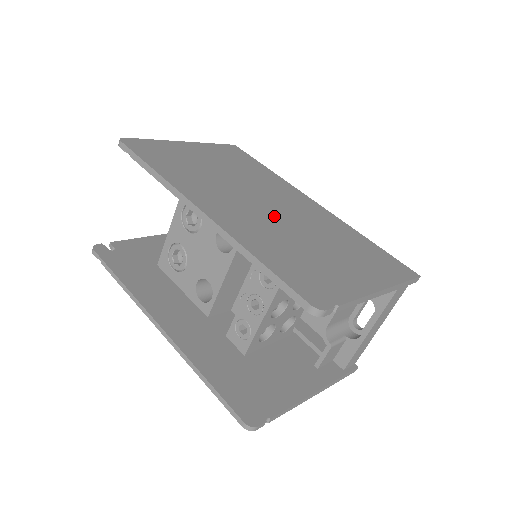
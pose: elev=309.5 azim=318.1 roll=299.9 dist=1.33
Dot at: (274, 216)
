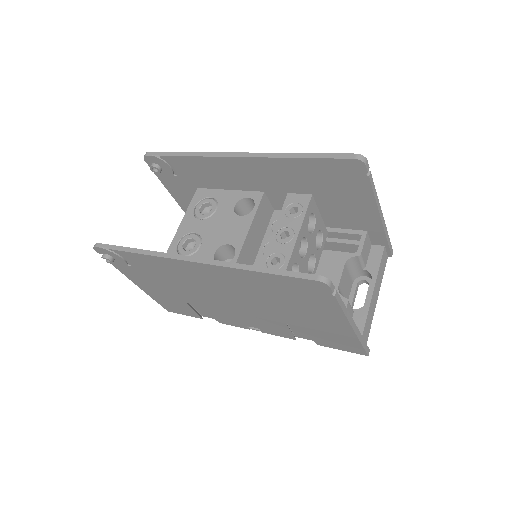
Dot at: occluded
